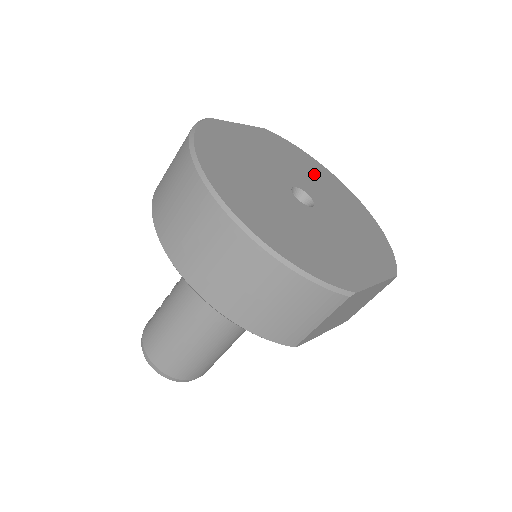
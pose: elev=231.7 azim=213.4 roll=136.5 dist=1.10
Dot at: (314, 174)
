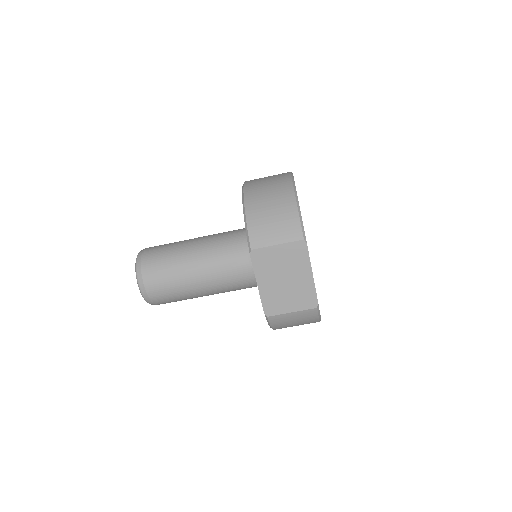
Dot at: occluded
